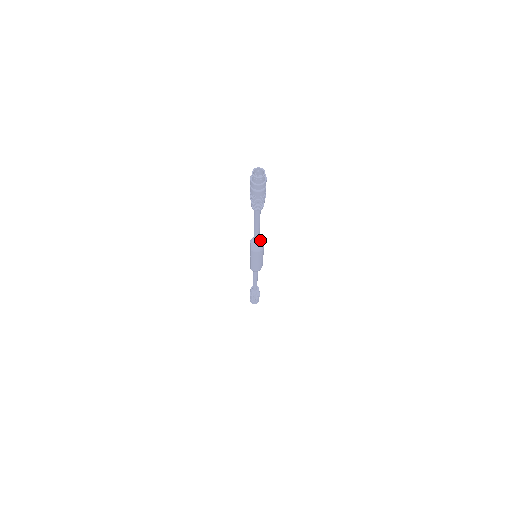
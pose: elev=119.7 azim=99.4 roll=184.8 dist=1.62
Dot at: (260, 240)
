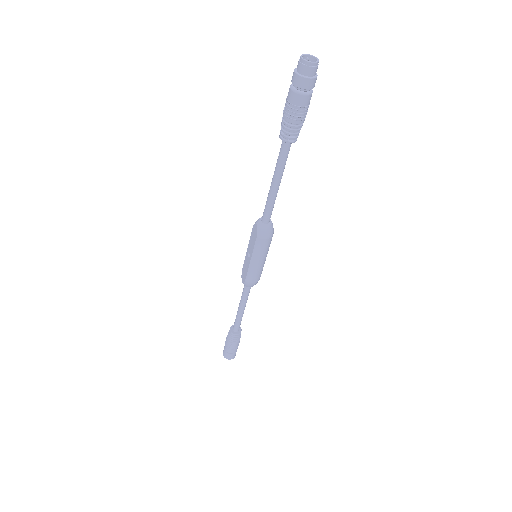
Dot at: (270, 220)
